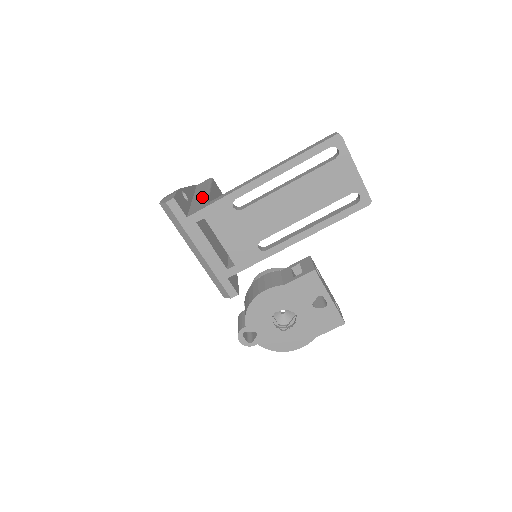
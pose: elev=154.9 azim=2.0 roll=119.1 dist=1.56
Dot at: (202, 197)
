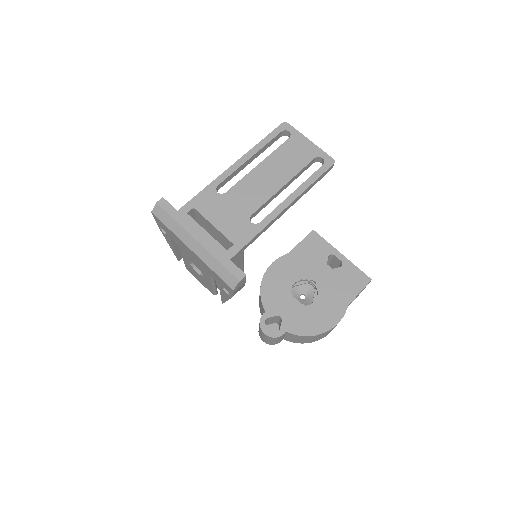
Dot at: occluded
